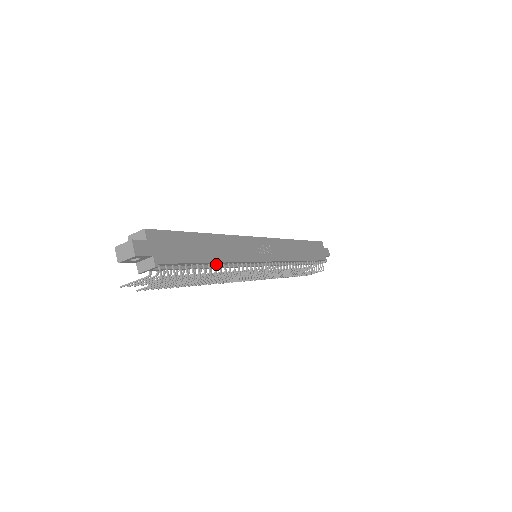
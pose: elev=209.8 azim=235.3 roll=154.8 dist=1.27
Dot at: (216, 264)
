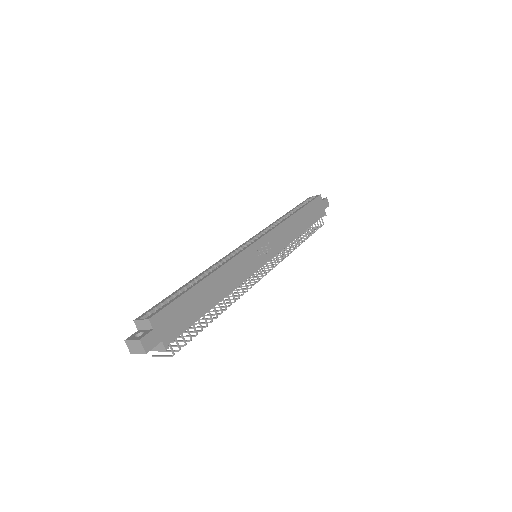
Dot at: occluded
